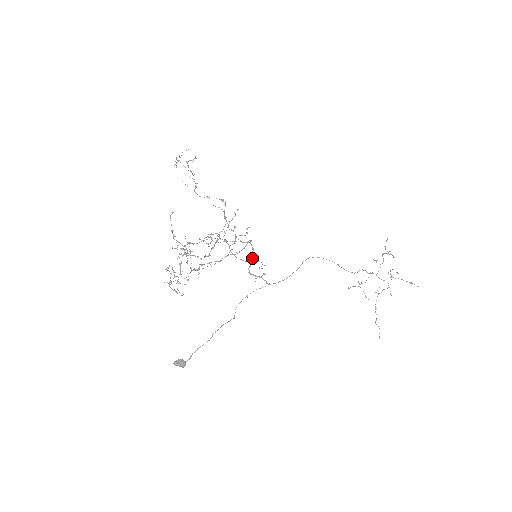
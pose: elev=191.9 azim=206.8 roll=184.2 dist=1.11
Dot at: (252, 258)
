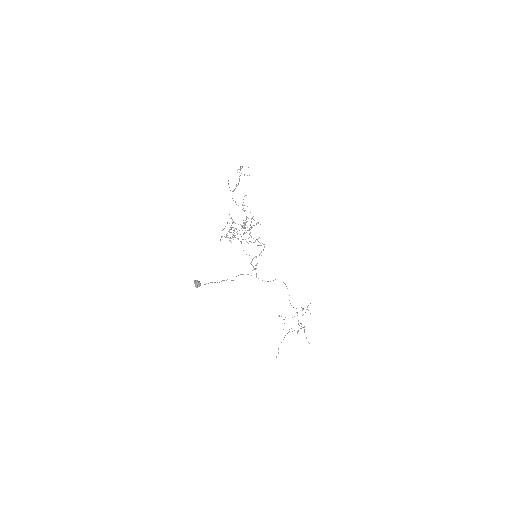
Dot at: (259, 255)
